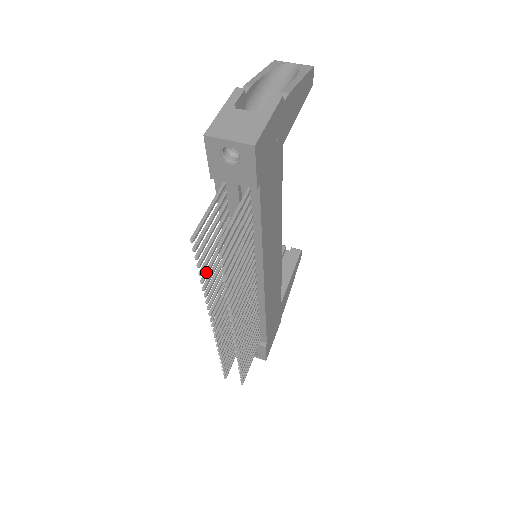
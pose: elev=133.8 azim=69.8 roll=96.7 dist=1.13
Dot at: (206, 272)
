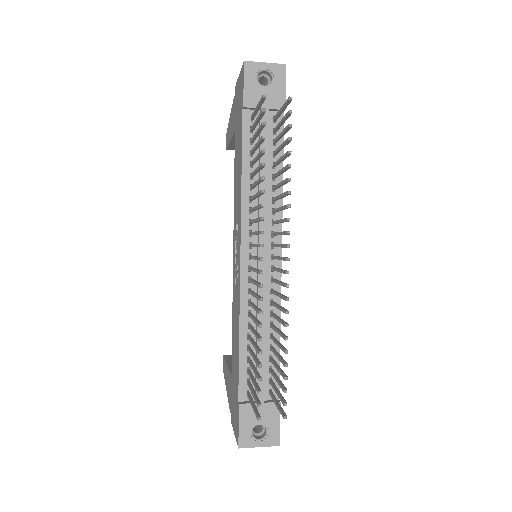
Dot at: occluded
